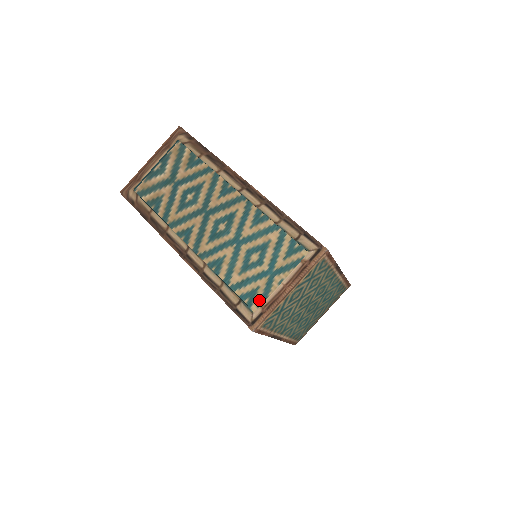
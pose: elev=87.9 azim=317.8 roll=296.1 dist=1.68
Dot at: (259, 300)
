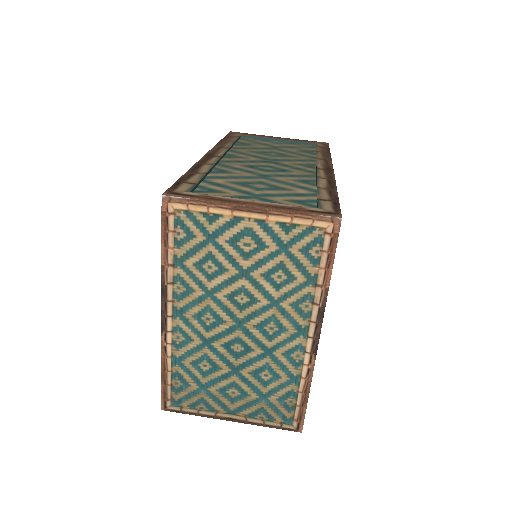
Dot at: occluded
